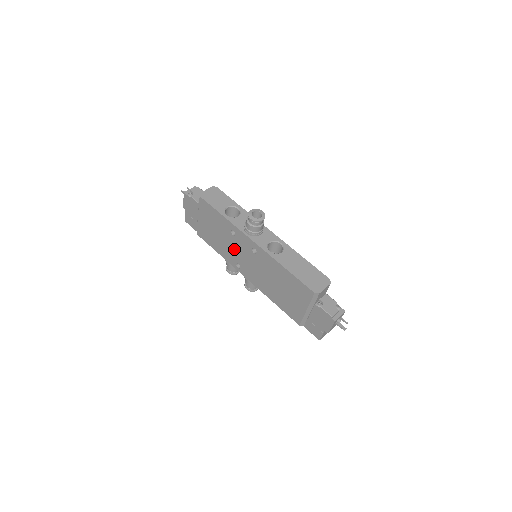
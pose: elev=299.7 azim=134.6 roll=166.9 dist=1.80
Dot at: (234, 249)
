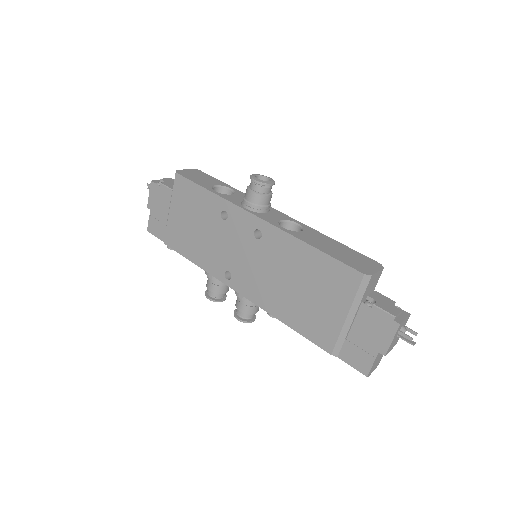
Dot at: (223, 245)
